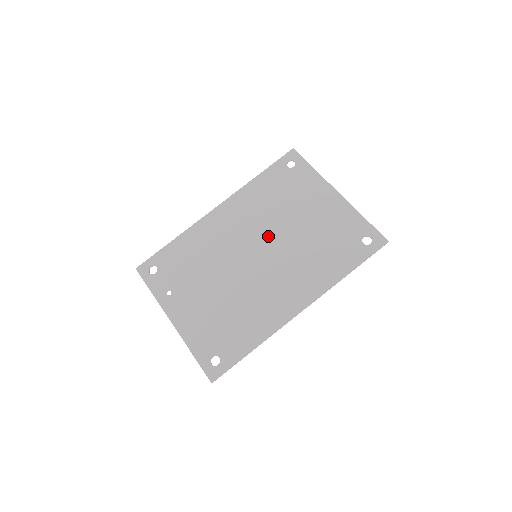
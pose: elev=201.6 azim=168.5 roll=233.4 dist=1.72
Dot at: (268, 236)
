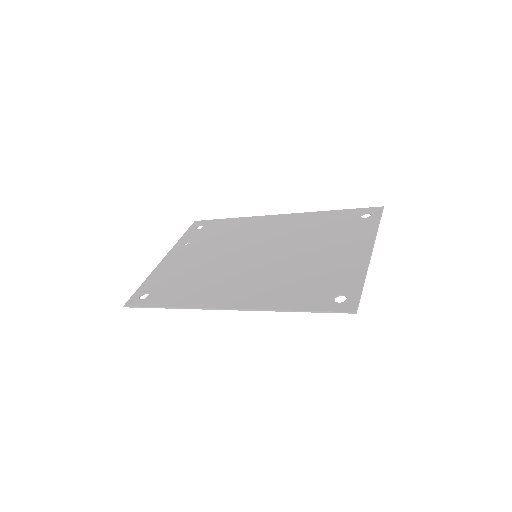
Dot at: (281, 249)
